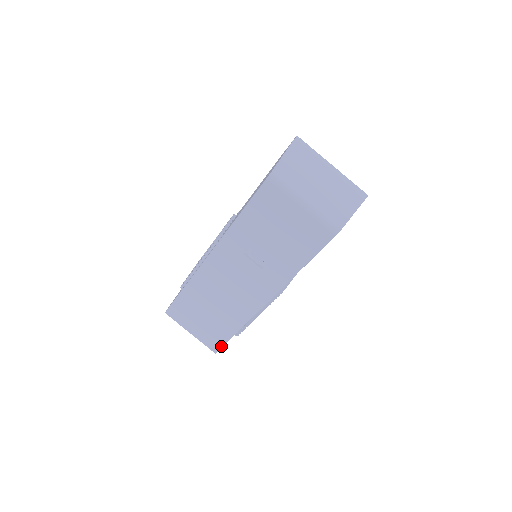
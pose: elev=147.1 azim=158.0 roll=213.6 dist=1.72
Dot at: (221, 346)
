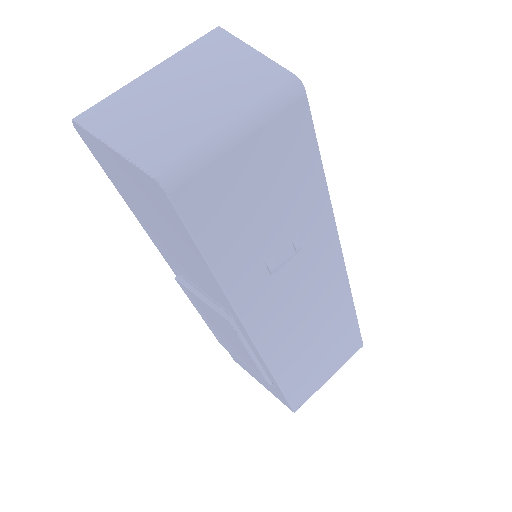
Dot at: (359, 336)
